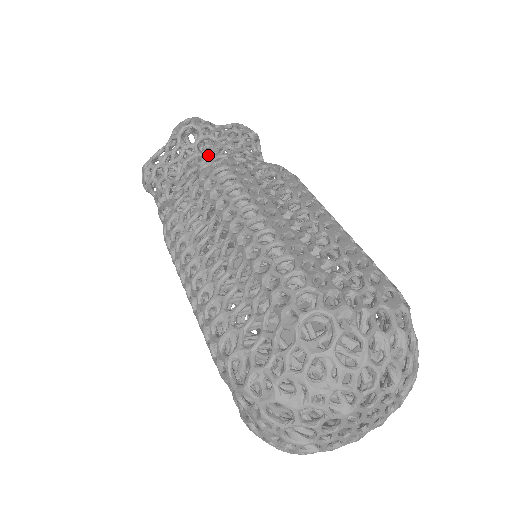
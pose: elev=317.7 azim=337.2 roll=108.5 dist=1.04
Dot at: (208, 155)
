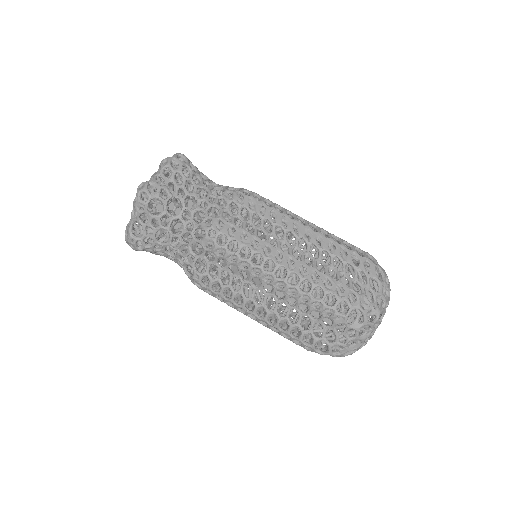
Dot at: (182, 215)
